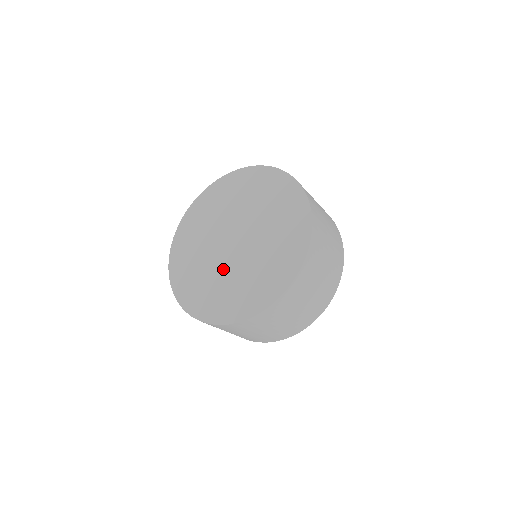
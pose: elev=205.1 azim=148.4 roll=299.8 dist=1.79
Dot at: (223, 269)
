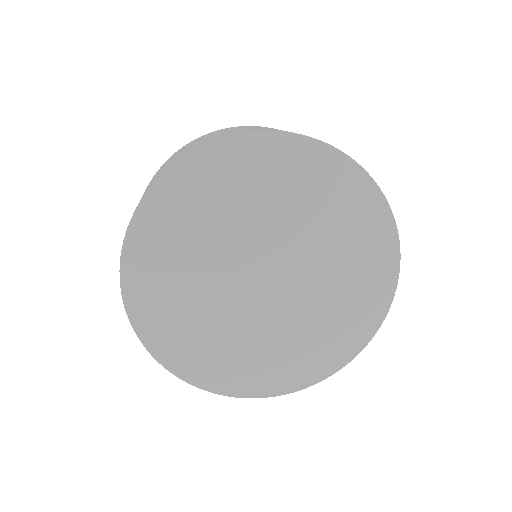
Dot at: (287, 318)
